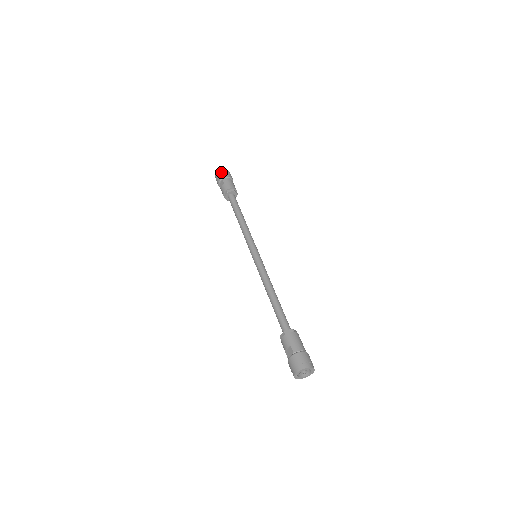
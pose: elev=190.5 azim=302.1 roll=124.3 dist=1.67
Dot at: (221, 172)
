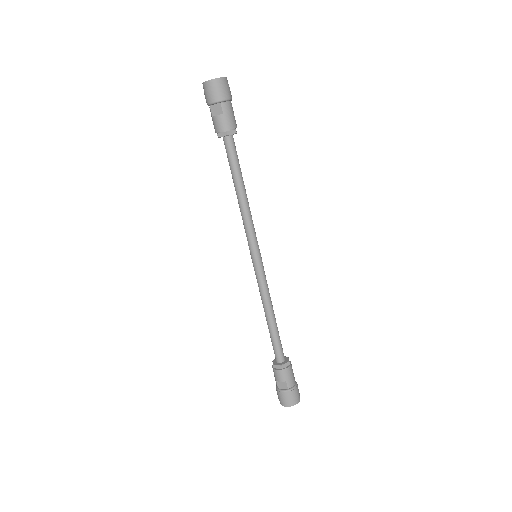
Dot at: (220, 86)
